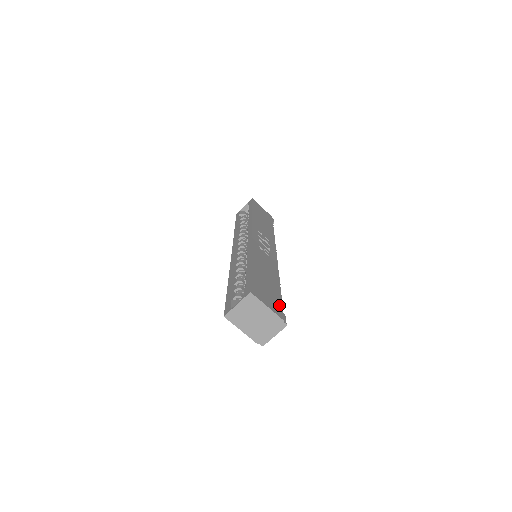
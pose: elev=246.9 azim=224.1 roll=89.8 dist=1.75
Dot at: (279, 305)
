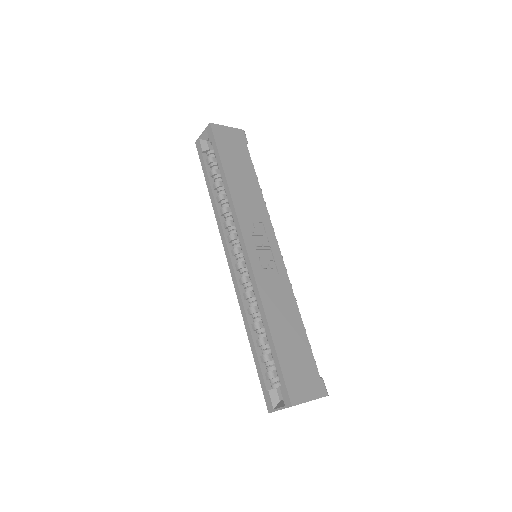
Dot at: (314, 373)
